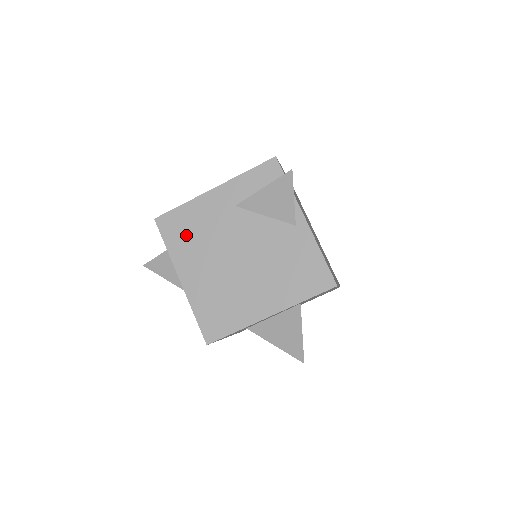
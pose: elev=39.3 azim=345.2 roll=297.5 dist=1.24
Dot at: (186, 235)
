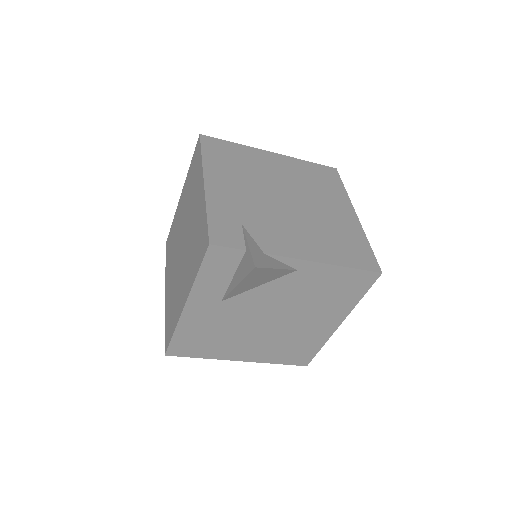
Dot at: (206, 343)
